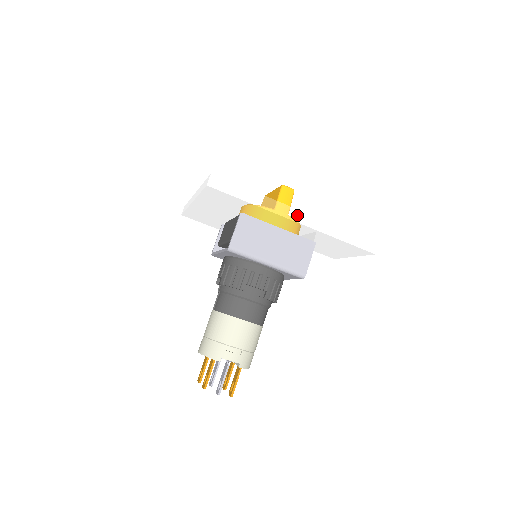
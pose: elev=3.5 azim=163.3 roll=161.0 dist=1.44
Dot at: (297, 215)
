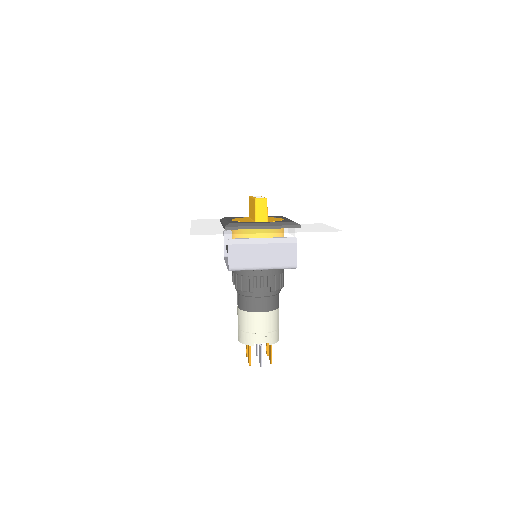
Dot at: (268, 238)
